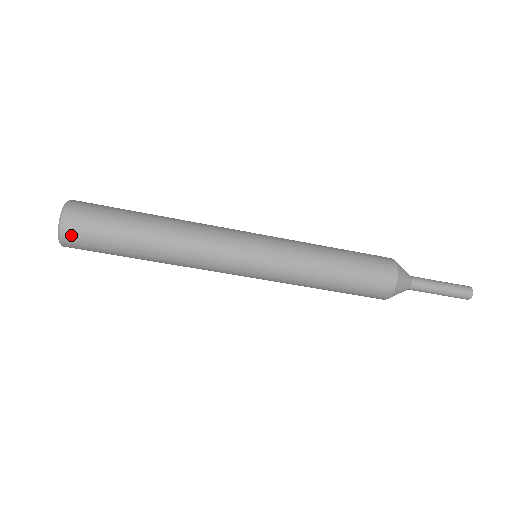
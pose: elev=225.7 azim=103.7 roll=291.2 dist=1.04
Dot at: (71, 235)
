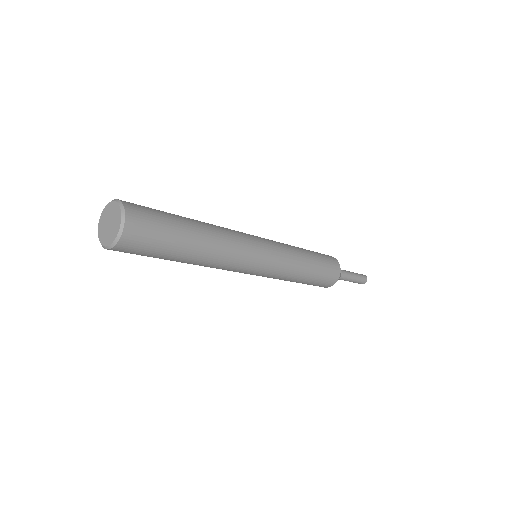
Dot at: (121, 250)
